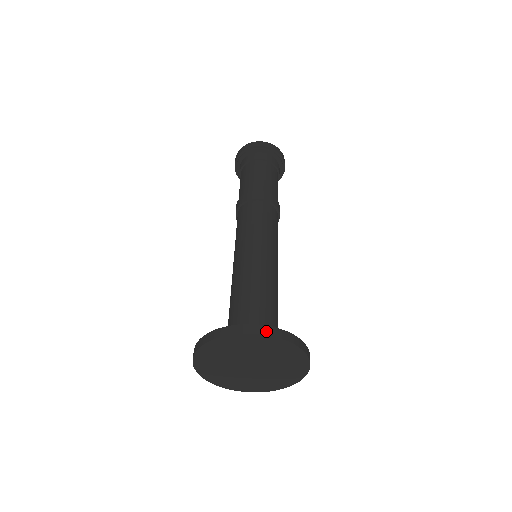
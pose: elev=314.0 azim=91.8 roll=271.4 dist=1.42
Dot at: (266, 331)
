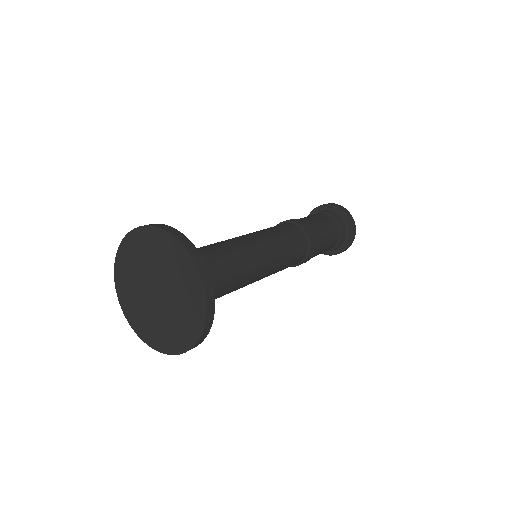
Dot at: (193, 252)
